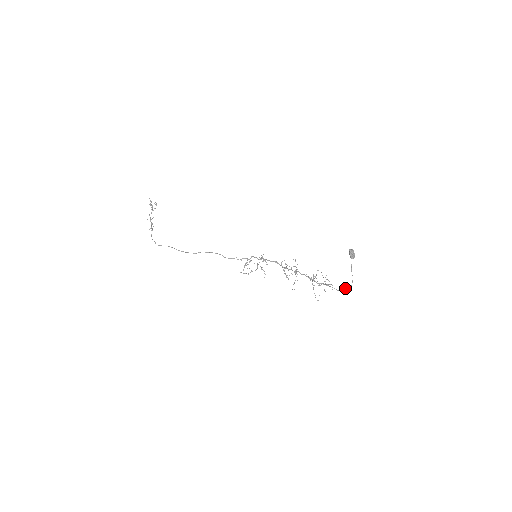
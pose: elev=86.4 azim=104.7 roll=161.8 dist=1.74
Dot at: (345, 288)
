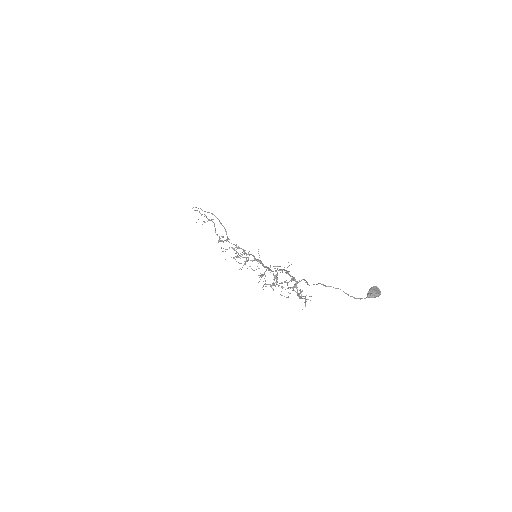
Dot at: occluded
